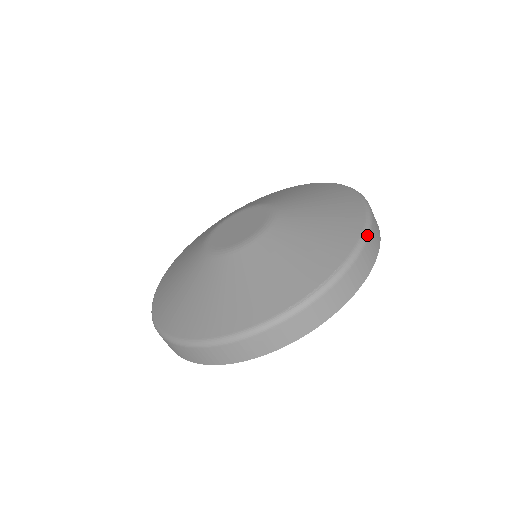
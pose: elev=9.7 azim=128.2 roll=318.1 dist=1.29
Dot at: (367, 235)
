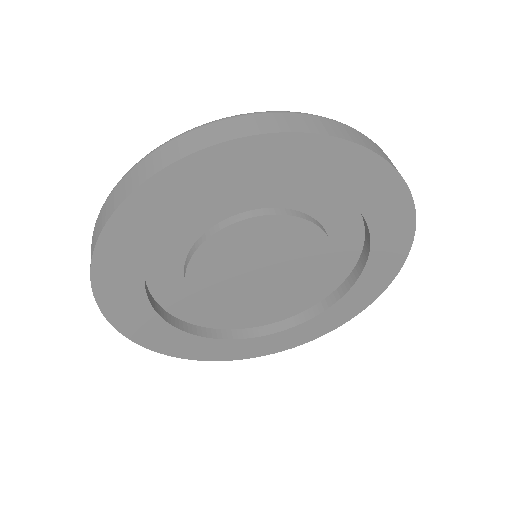
Dot at: occluded
